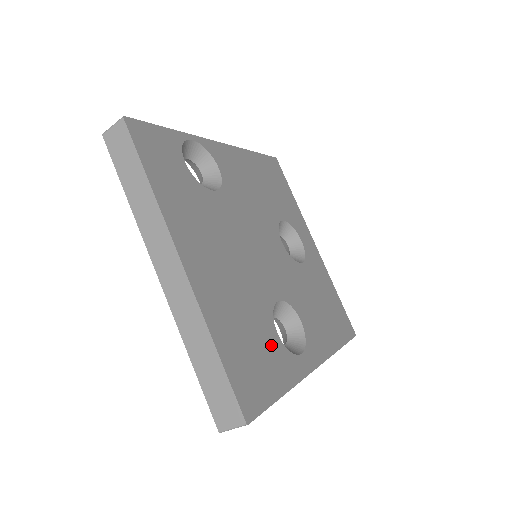
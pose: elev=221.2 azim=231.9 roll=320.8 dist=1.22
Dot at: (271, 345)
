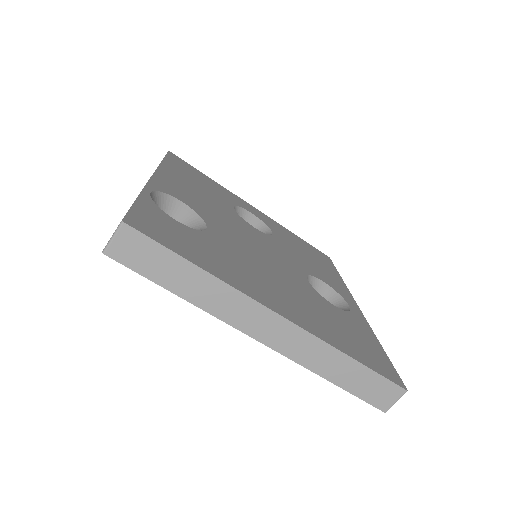
Dot at: (345, 319)
